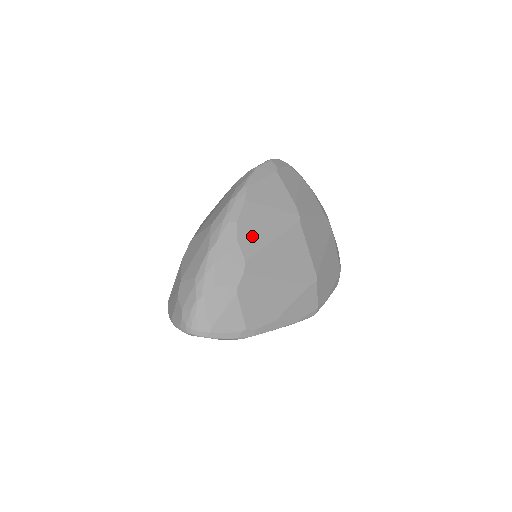
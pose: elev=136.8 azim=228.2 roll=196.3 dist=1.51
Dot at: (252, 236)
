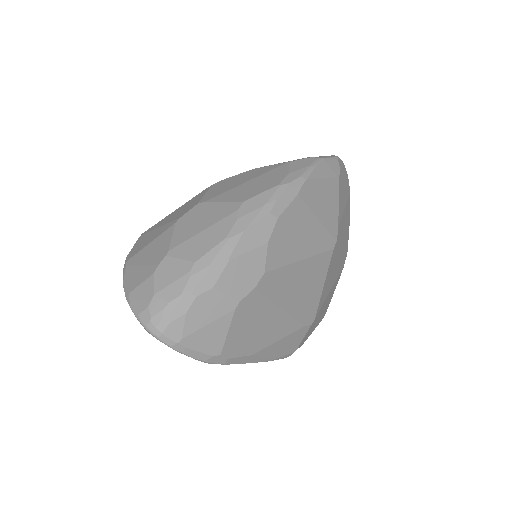
Dot at: (284, 244)
